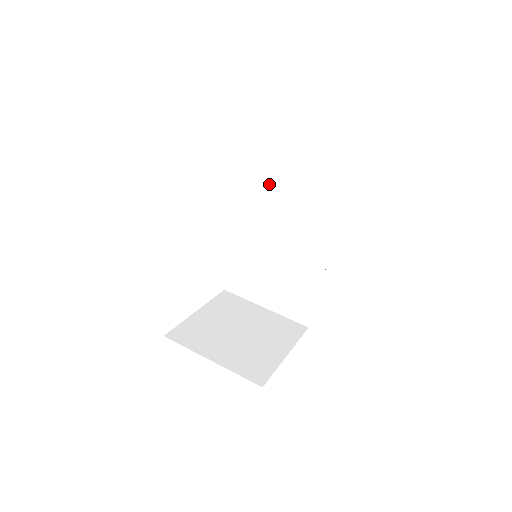
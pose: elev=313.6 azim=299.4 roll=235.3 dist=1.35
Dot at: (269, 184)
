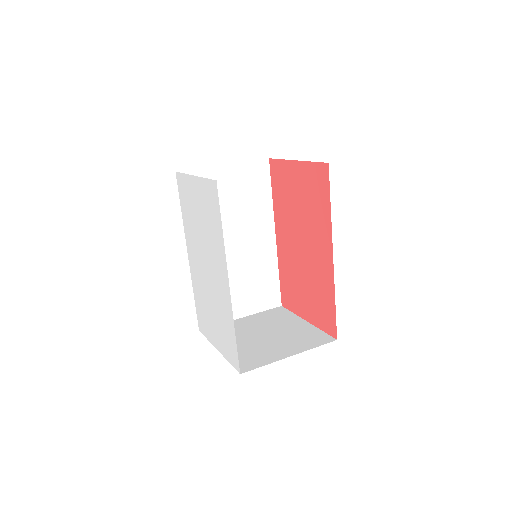
Dot at: occluded
